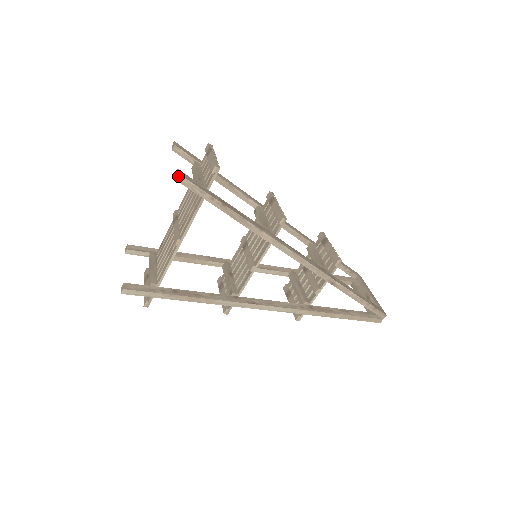
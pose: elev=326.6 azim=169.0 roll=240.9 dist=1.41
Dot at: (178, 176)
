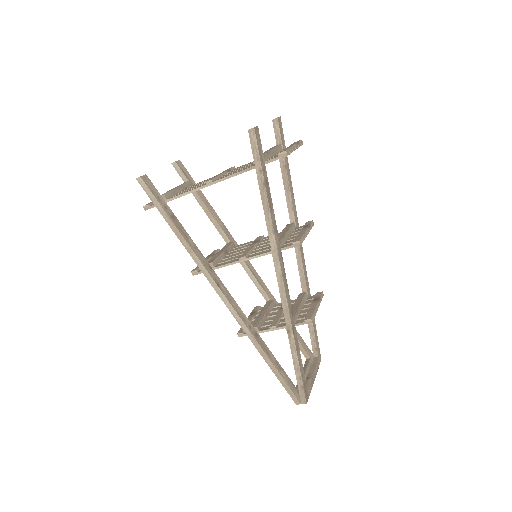
Dot at: (252, 130)
